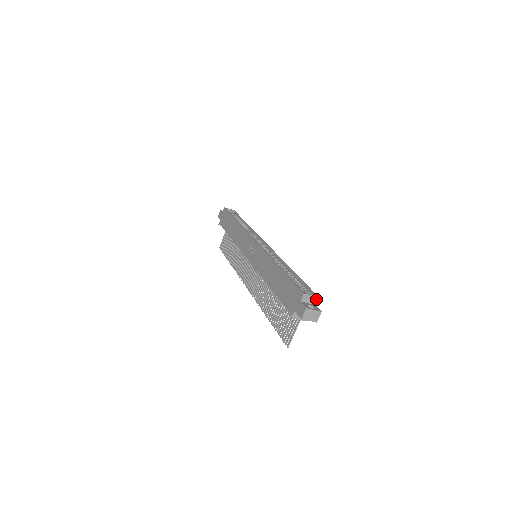
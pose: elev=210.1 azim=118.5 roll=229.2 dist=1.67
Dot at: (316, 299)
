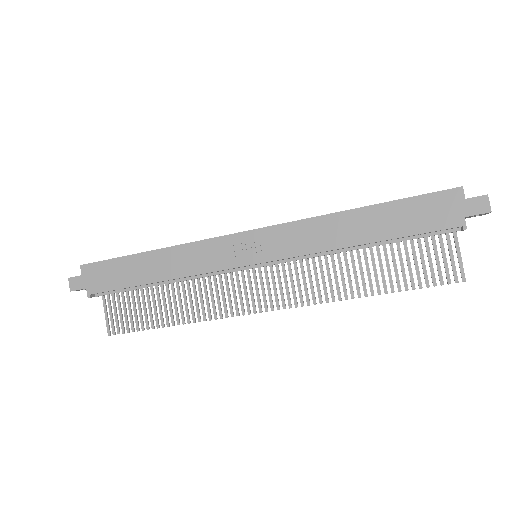
Dot at: occluded
